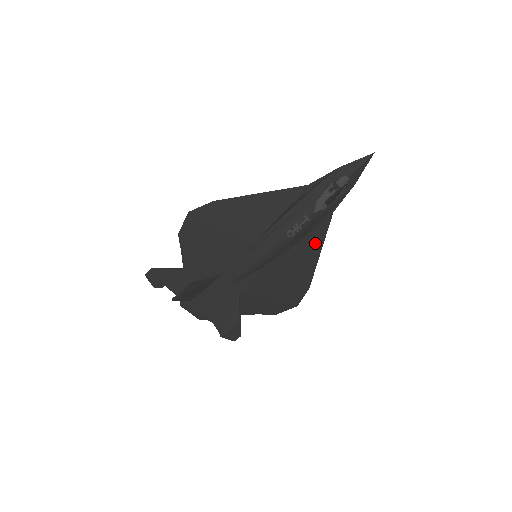
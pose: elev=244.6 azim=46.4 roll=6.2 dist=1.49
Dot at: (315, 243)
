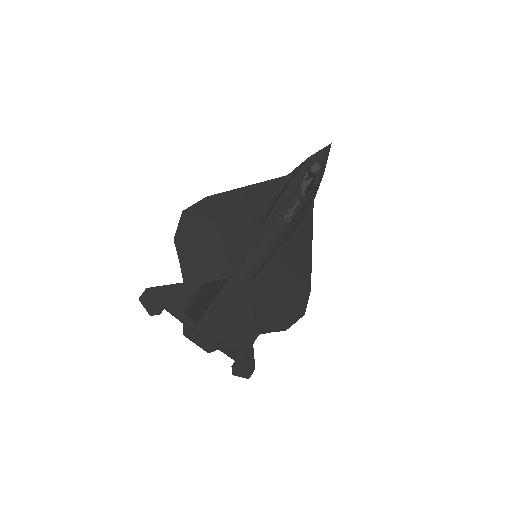
Dot at: (306, 235)
